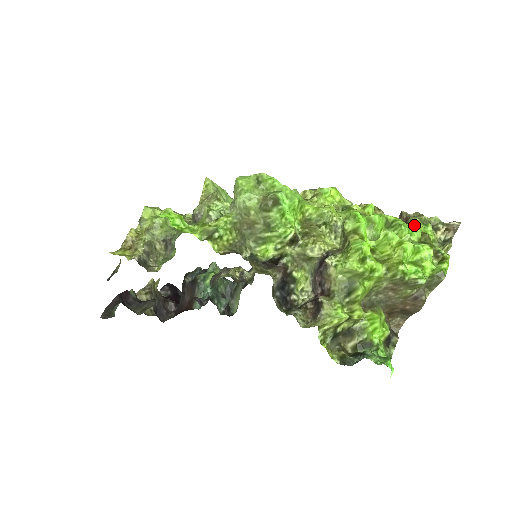
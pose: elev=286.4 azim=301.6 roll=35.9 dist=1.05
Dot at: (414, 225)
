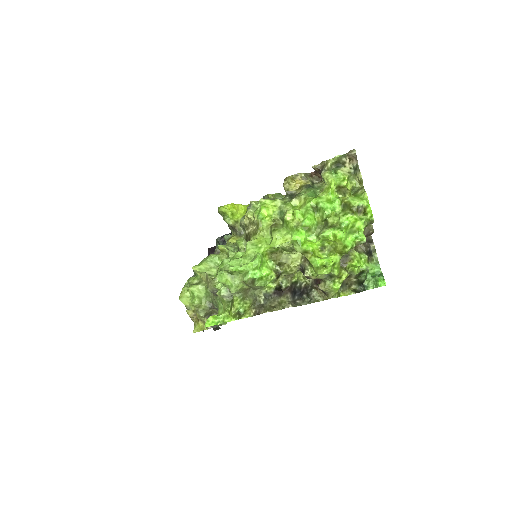
Dot at: (330, 193)
